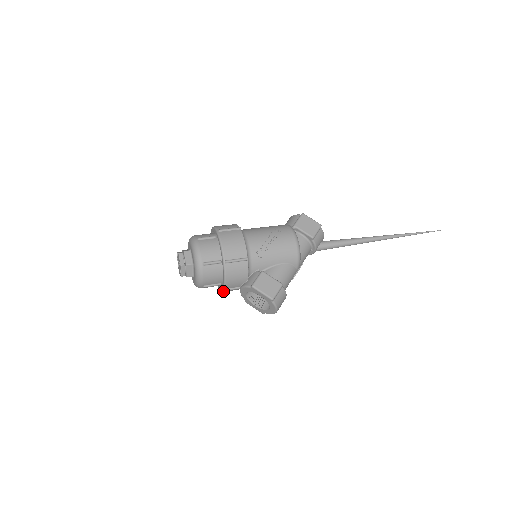
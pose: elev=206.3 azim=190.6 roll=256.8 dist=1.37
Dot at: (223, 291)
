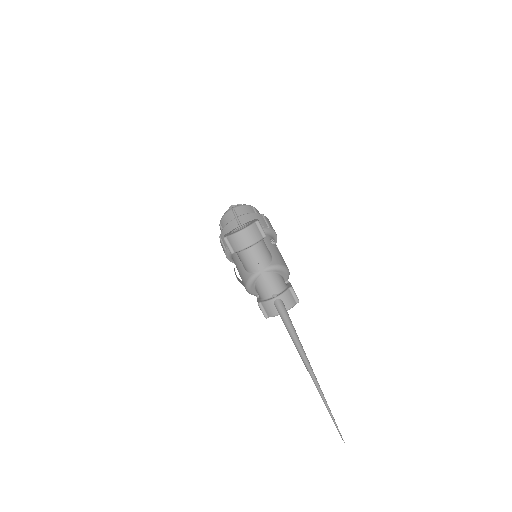
Dot at: (232, 221)
